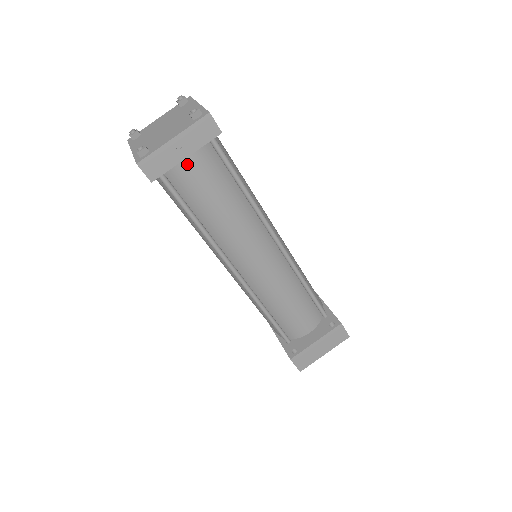
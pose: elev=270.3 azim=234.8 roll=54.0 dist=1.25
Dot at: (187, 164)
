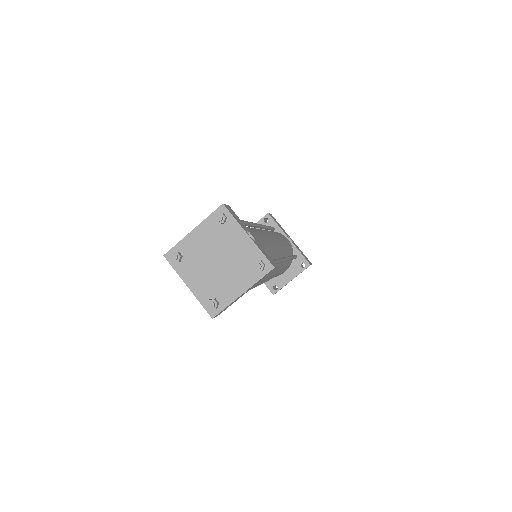
Dot at: occluded
